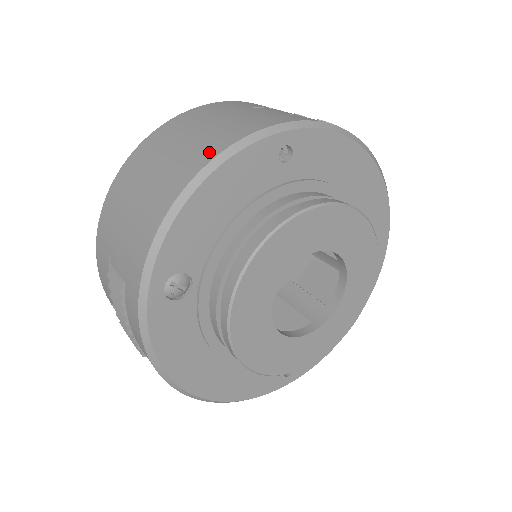
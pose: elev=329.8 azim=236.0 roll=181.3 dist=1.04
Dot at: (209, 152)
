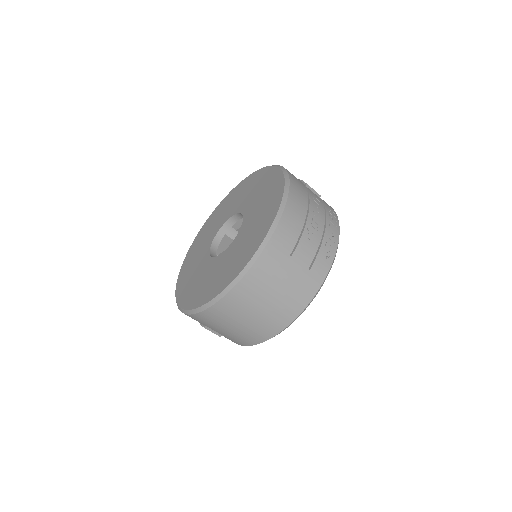
Dot at: (286, 320)
